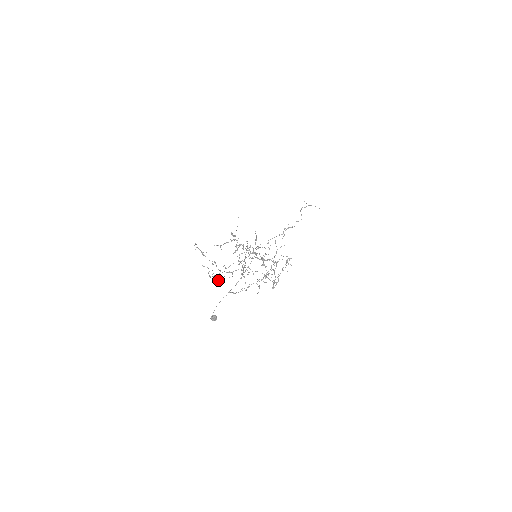
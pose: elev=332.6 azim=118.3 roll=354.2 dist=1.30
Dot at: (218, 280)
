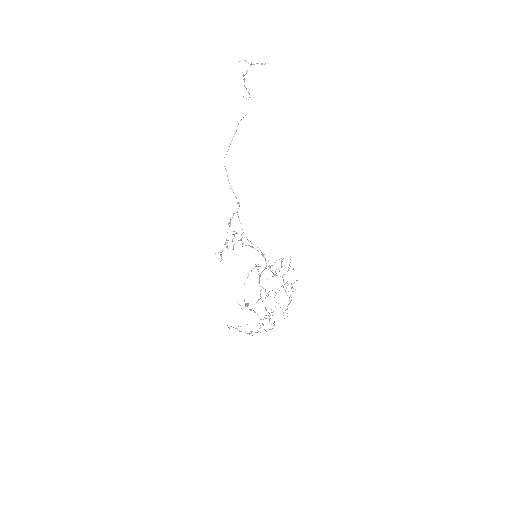
Dot at: occluded
